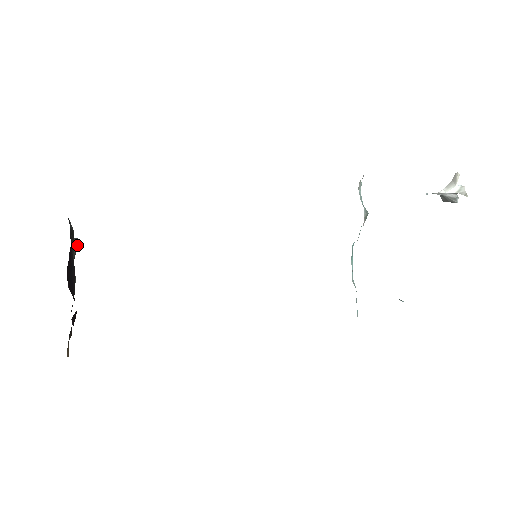
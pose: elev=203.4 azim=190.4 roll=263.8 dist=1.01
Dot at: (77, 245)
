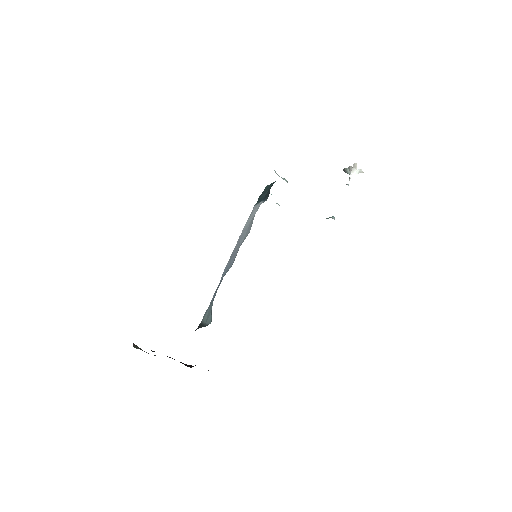
Dot at: (137, 346)
